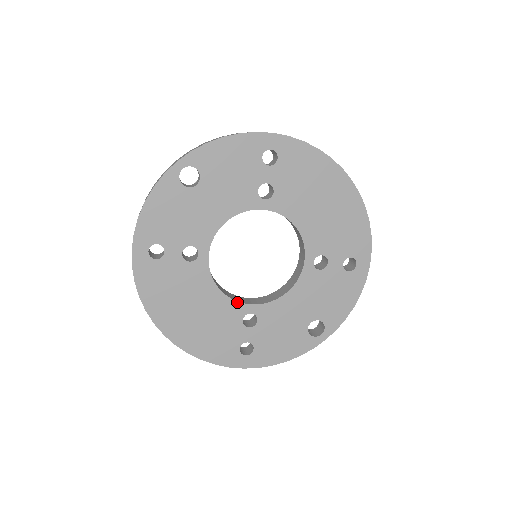
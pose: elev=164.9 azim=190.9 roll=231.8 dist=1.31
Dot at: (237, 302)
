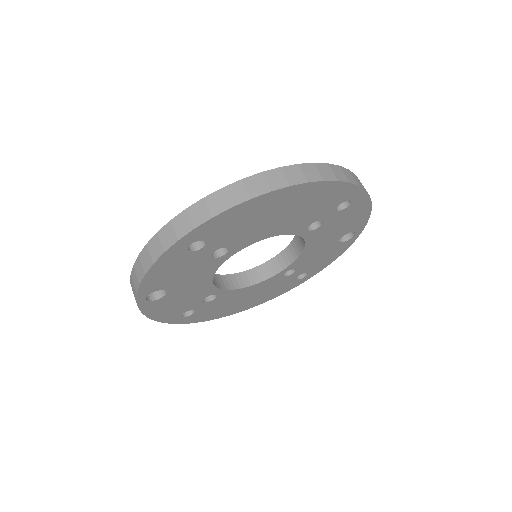
Dot at: (270, 278)
